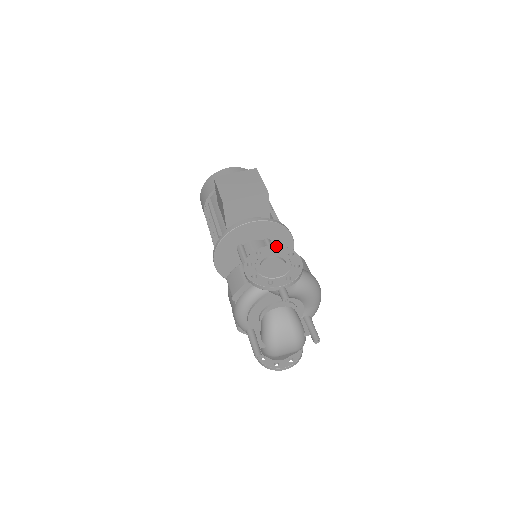
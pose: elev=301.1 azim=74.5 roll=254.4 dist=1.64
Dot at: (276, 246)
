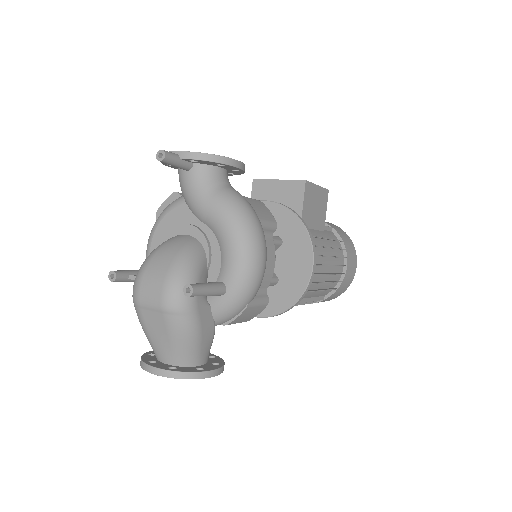
Dot at: occluded
